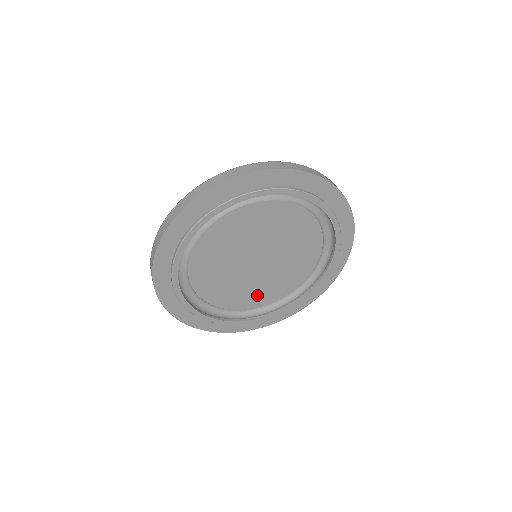
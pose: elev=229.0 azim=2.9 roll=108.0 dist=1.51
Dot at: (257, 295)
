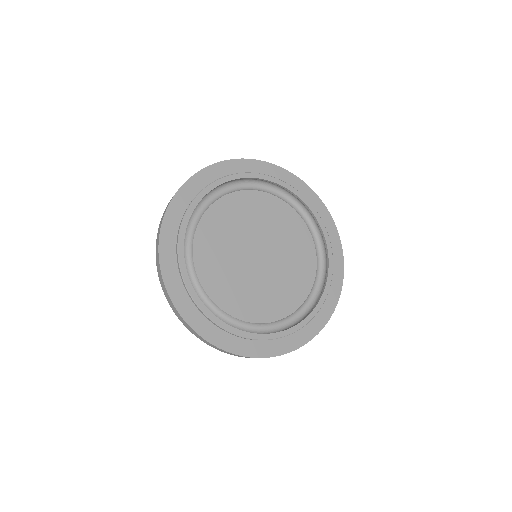
Dot at: (268, 303)
